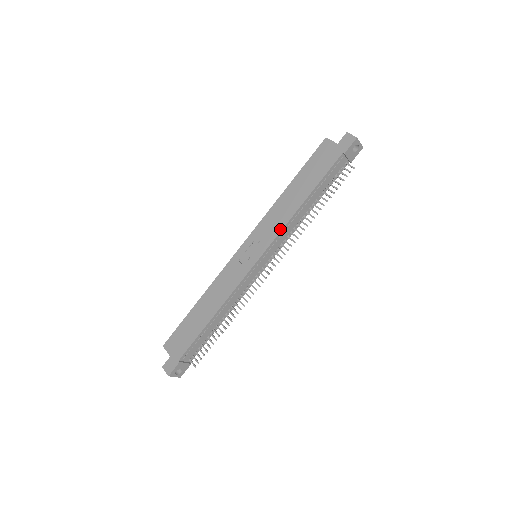
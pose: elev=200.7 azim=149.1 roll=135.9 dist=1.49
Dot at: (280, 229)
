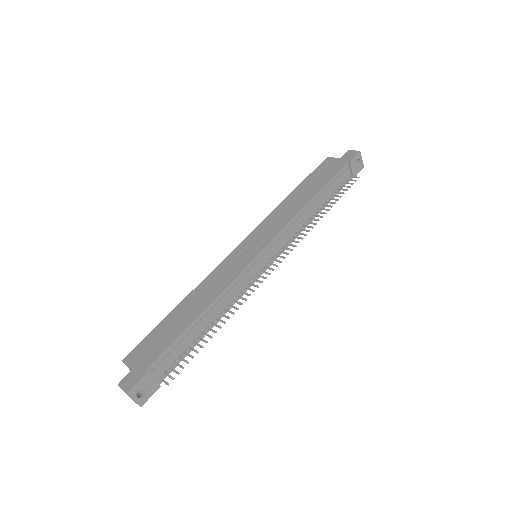
Dot at: (287, 222)
